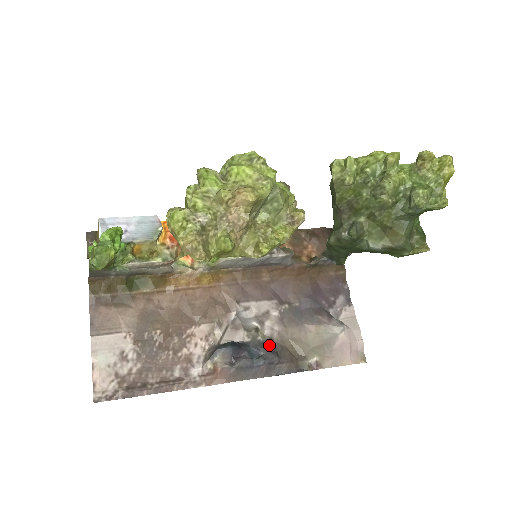
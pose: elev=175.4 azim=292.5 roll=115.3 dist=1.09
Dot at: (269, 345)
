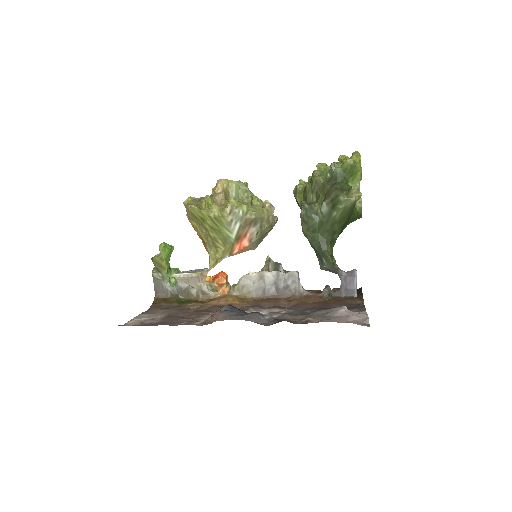
Dot at: occluded
